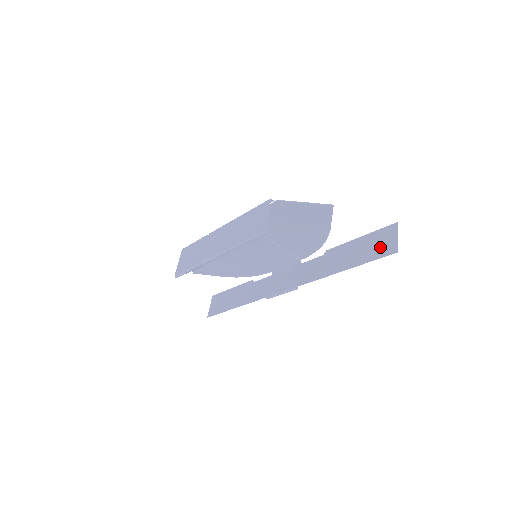
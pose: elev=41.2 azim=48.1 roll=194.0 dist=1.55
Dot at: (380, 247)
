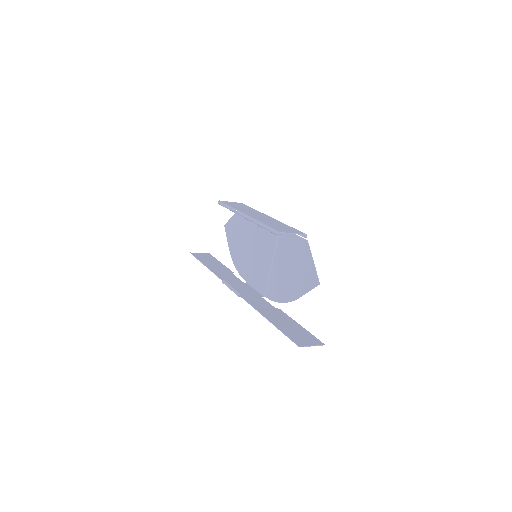
Dot at: (299, 337)
